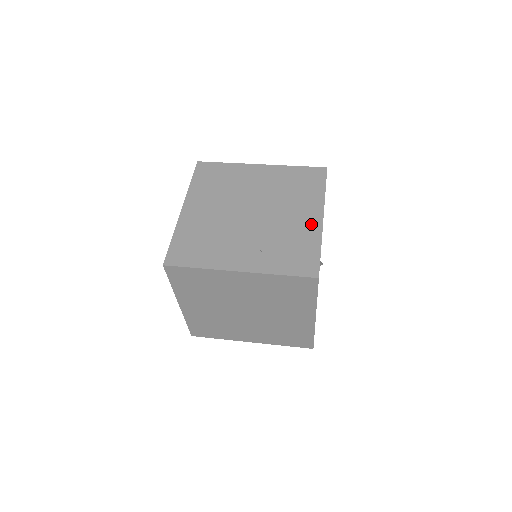
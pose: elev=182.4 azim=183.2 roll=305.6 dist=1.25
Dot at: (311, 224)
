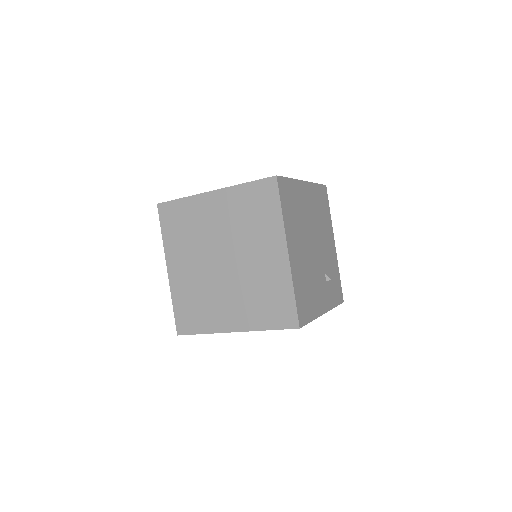
Dot at: occluded
